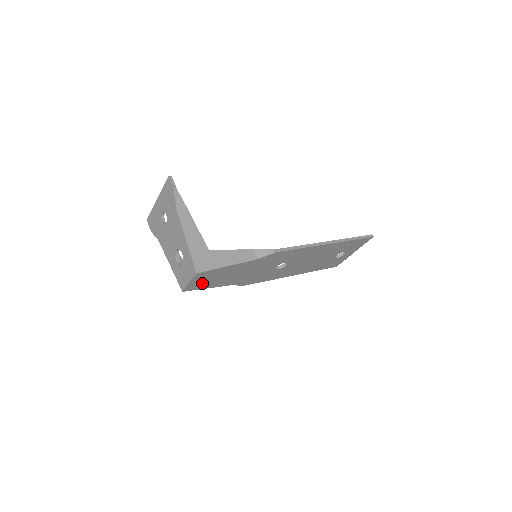
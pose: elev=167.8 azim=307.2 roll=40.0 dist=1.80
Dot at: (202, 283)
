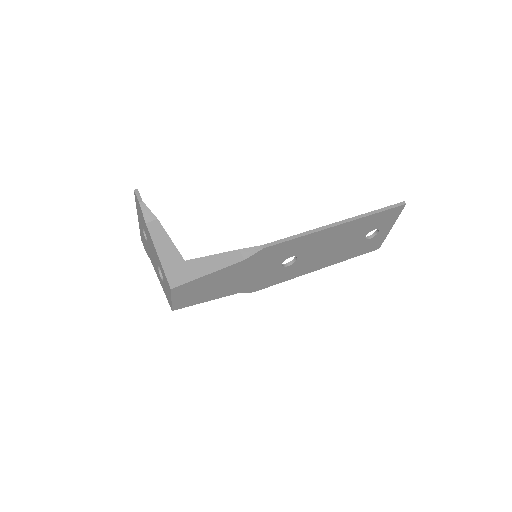
Dot at: (191, 298)
